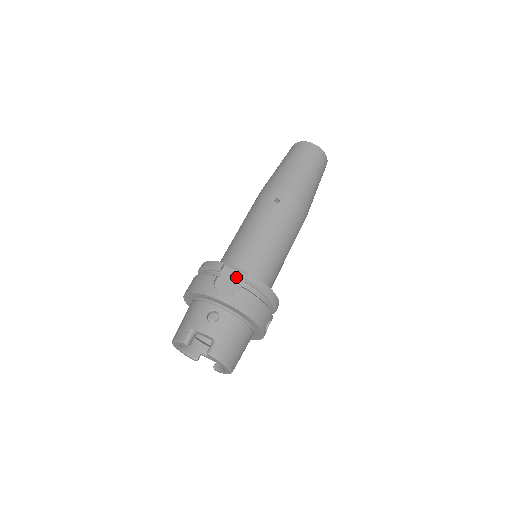
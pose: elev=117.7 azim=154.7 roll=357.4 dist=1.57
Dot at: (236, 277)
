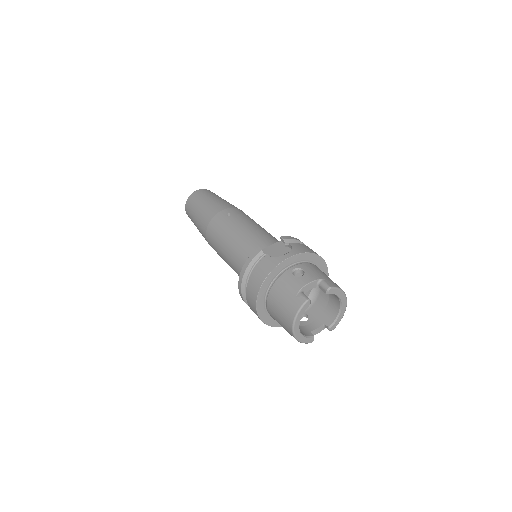
Dot at: (276, 247)
